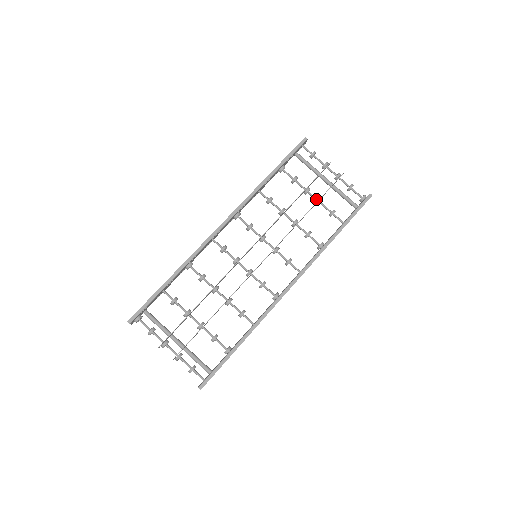
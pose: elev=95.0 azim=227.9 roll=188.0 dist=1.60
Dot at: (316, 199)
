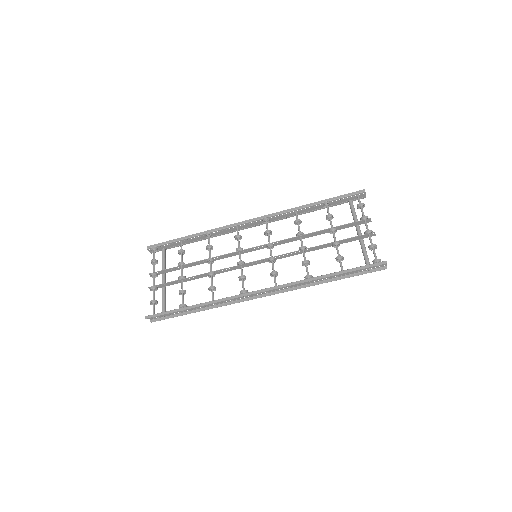
Dot at: (335, 240)
